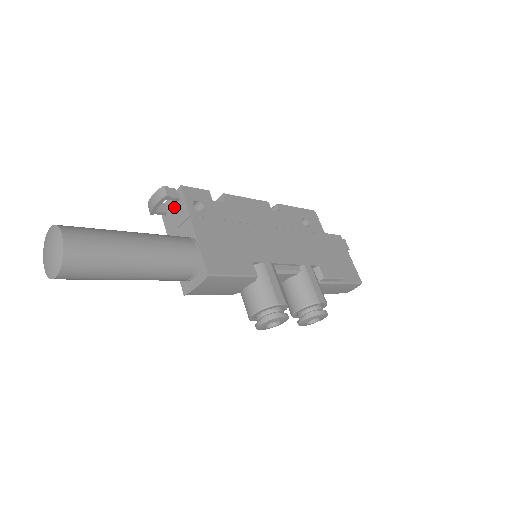
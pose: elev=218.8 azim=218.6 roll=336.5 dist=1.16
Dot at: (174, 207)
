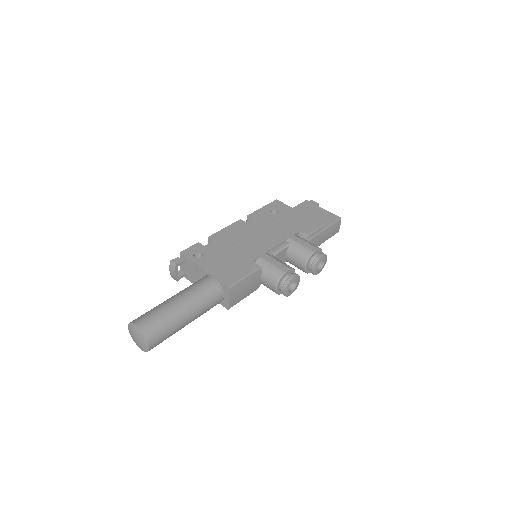
Dot at: (186, 267)
